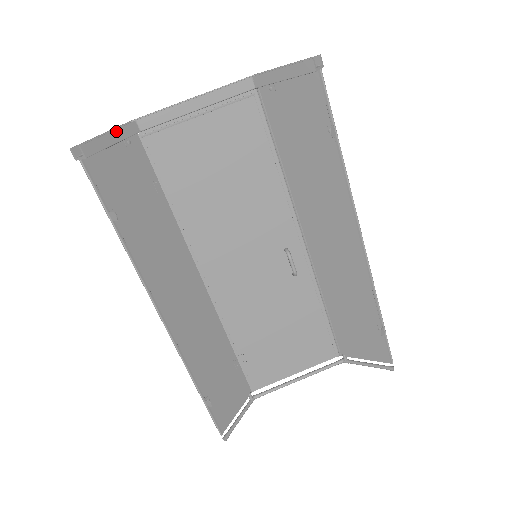
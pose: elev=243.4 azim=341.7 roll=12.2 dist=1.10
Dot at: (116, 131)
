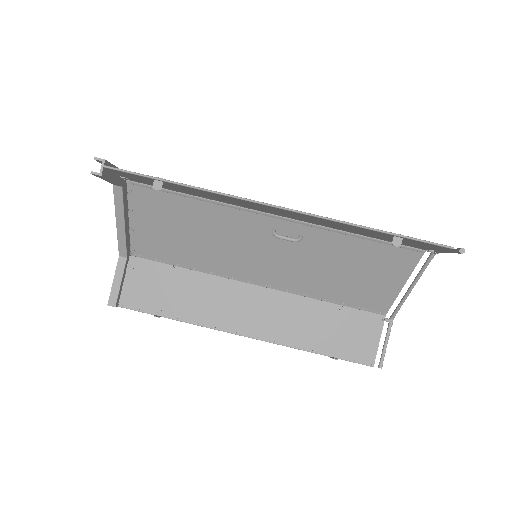
Dot at: (115, 275)
